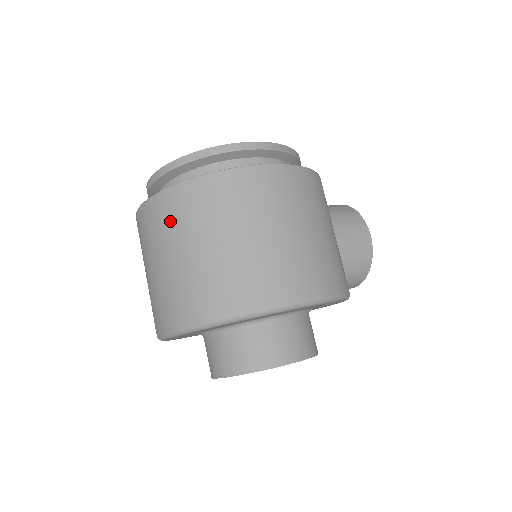
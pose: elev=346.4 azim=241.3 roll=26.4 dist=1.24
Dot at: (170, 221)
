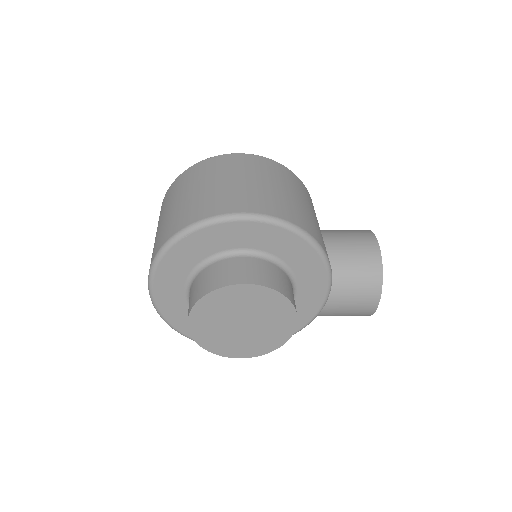
Dot at: (165, 203)
